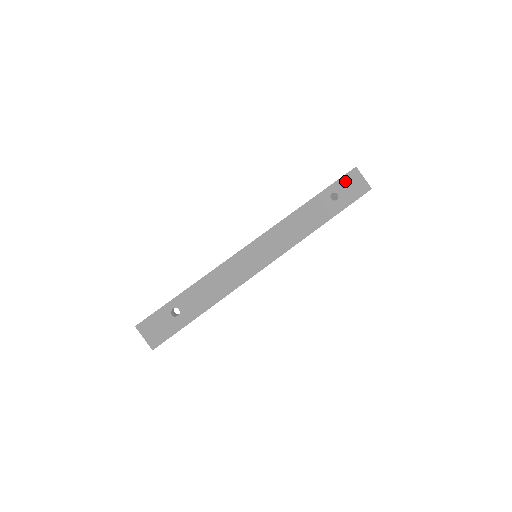
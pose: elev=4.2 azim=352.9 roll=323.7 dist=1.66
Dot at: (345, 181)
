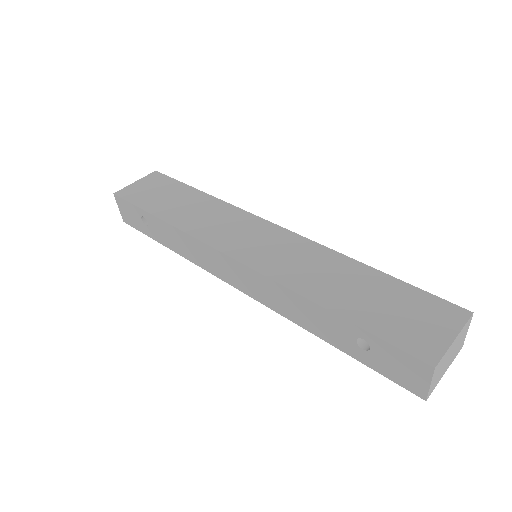
Dot at: (397, 355)
